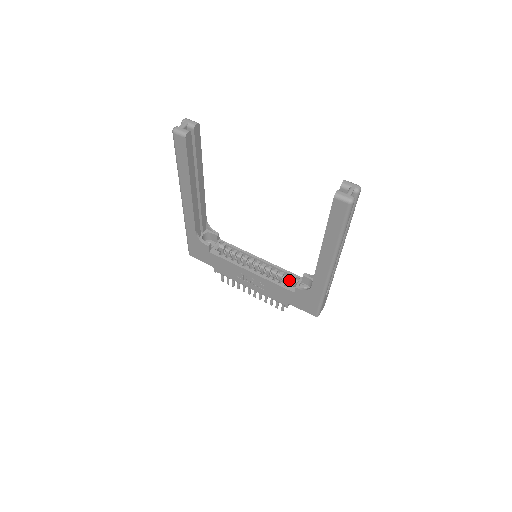
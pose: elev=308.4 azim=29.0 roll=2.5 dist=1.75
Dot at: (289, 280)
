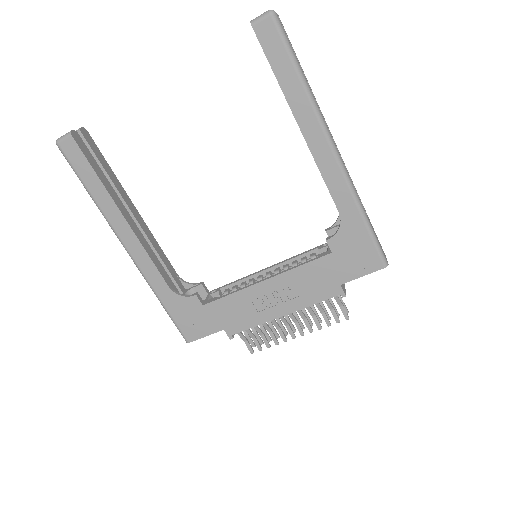
Dot at: occluded
